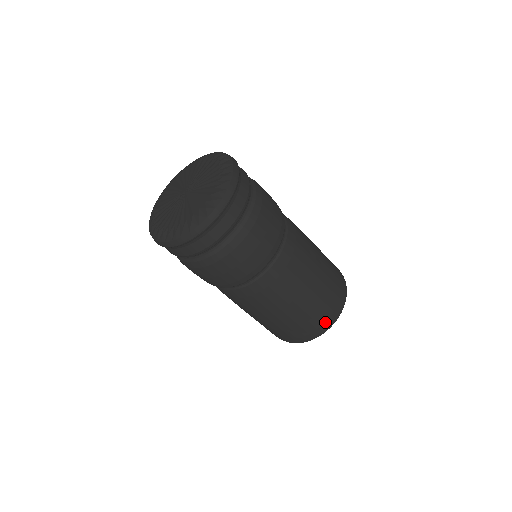
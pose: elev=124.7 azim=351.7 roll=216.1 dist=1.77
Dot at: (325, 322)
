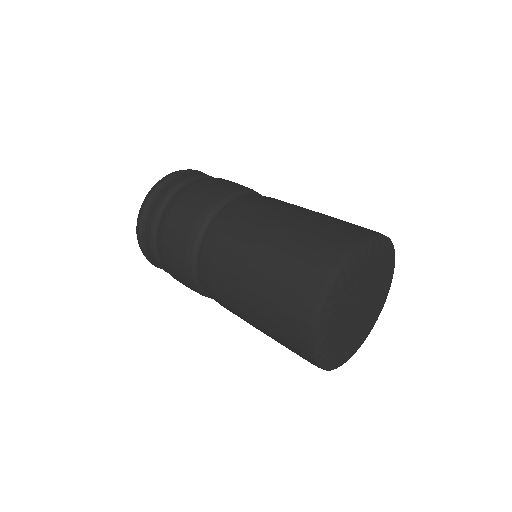
Dot at: (326, 261)
